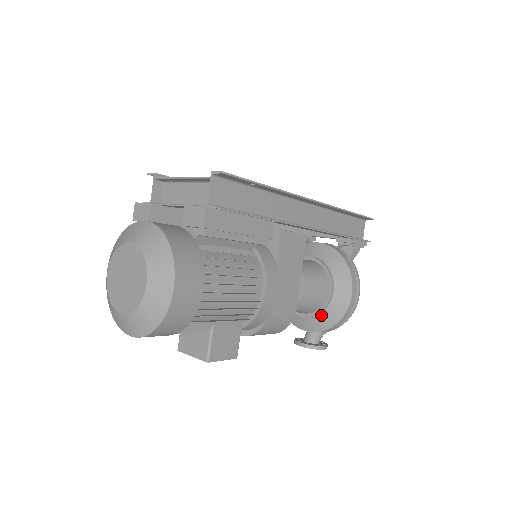
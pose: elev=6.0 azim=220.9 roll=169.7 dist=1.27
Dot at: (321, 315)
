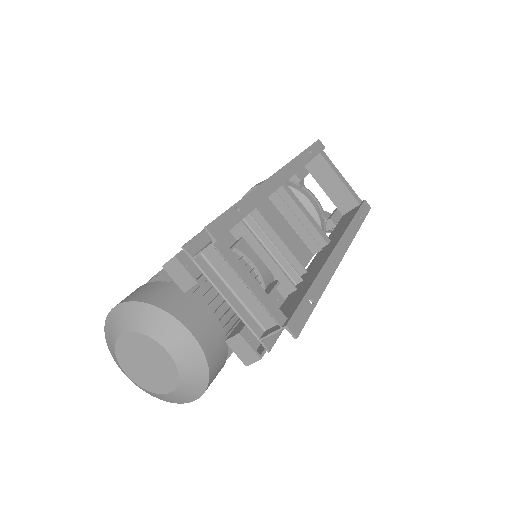
Dot at: occluded
